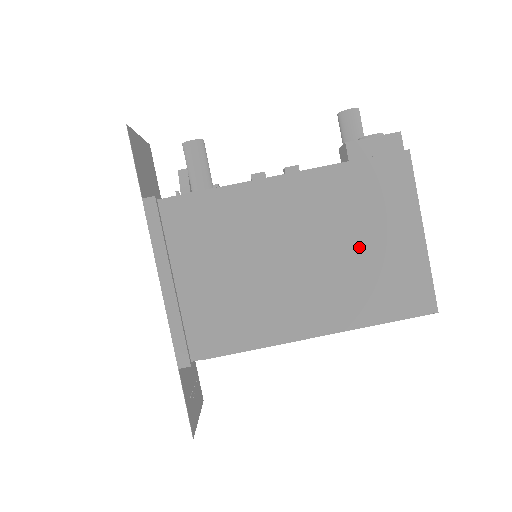
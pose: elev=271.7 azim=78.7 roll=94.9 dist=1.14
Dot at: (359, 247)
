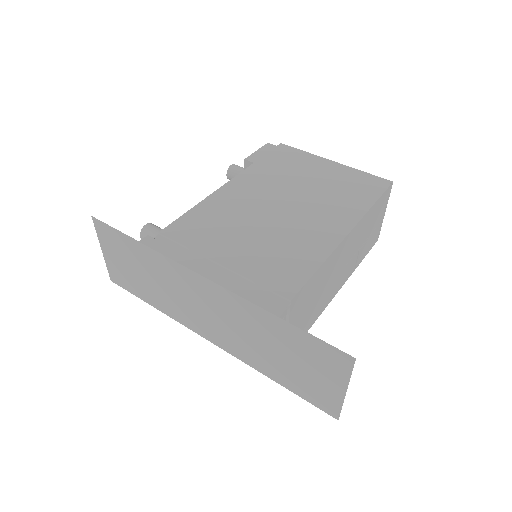
Dot at: (310, 185)
